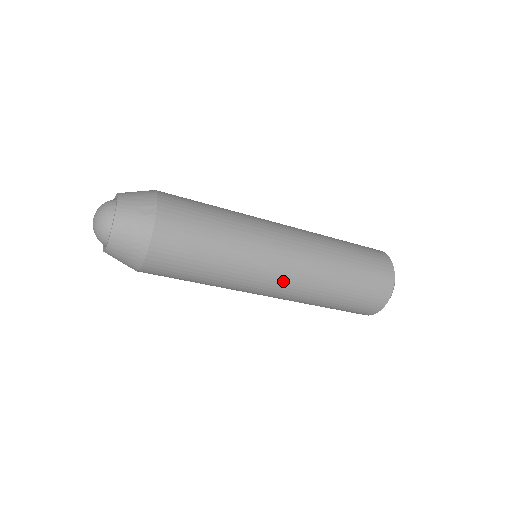
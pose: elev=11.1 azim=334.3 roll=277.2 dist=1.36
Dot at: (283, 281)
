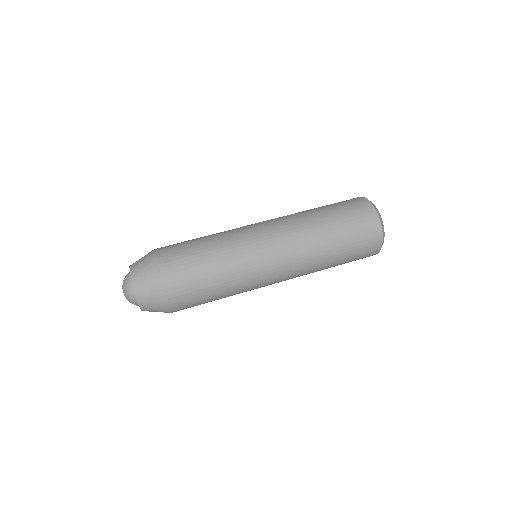
Dot at: (275, 240)
